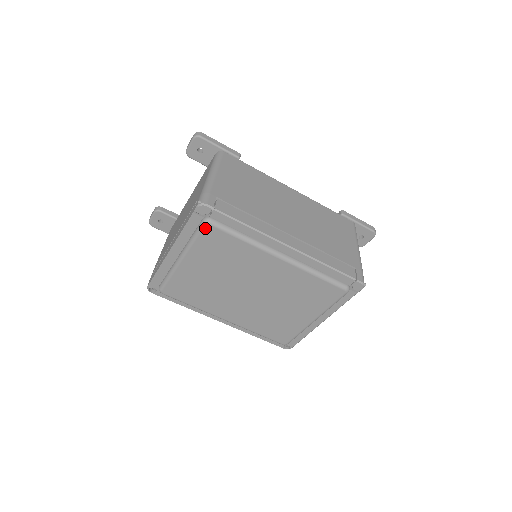
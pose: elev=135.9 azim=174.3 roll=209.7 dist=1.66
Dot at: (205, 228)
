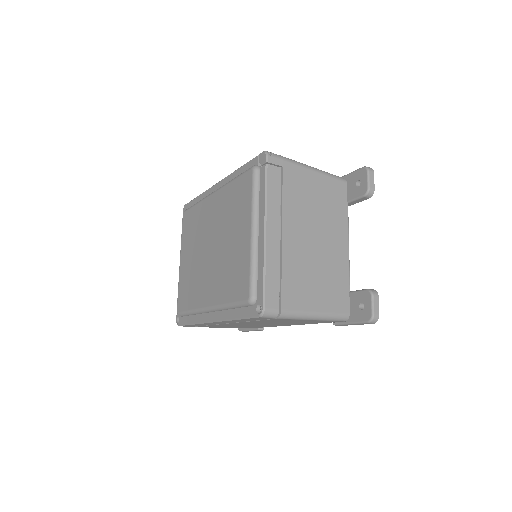
Dot at: (183, 218)
